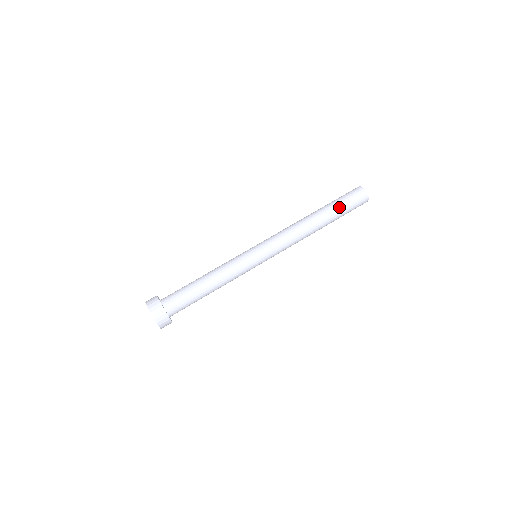
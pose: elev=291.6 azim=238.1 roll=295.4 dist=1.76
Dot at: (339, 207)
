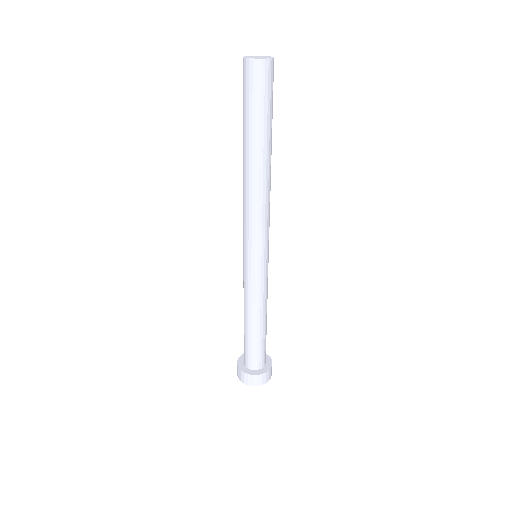
Dot at: (251, 121)
